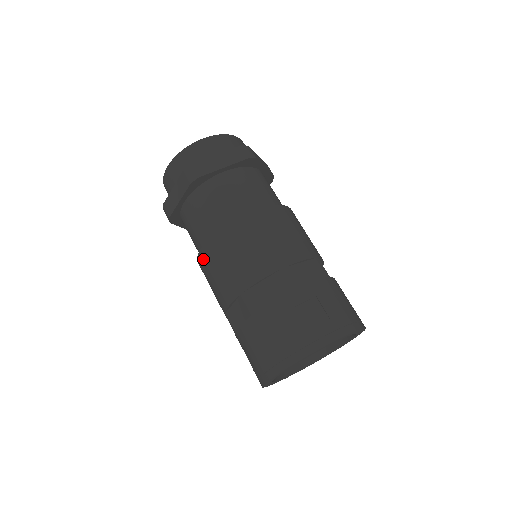
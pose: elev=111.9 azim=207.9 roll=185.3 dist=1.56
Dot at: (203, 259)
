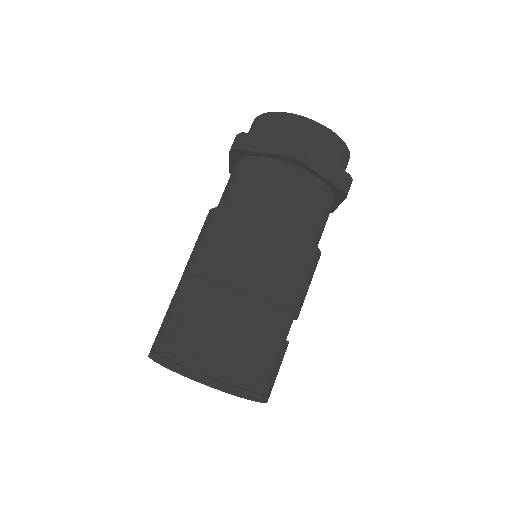
Dot at: occluded
